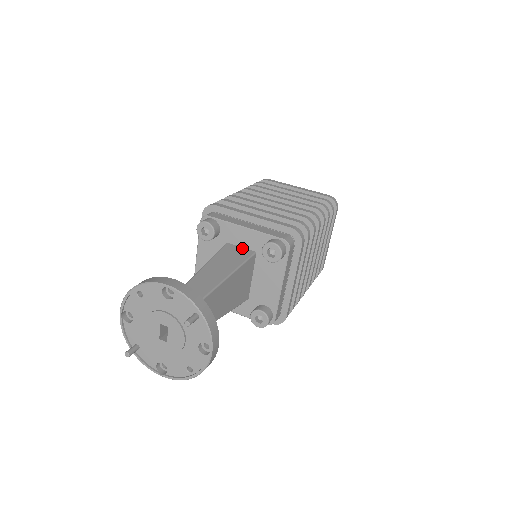
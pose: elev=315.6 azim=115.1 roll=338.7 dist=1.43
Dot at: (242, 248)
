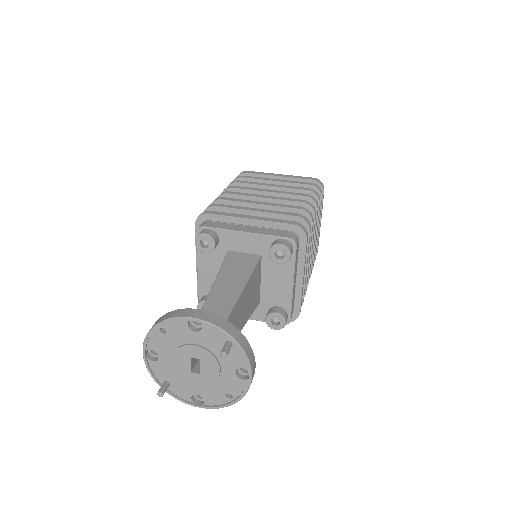
Dot at: (246, 254)
